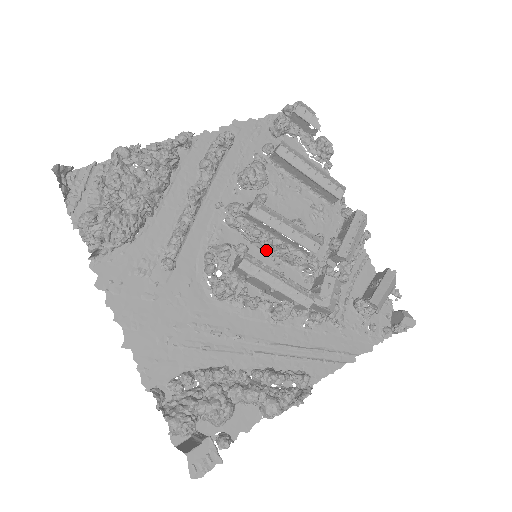
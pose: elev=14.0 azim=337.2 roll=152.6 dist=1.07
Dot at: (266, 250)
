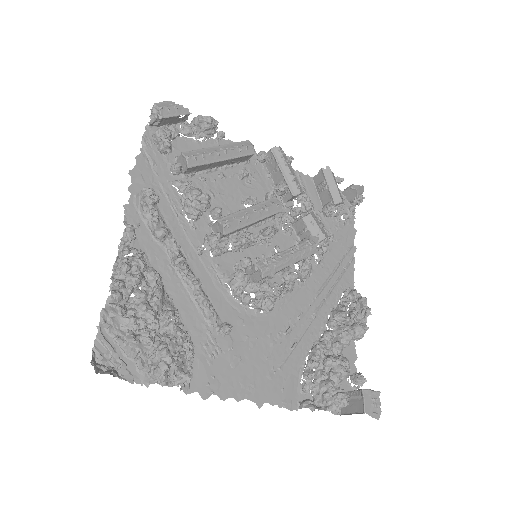
Dot at: (255, 244)
